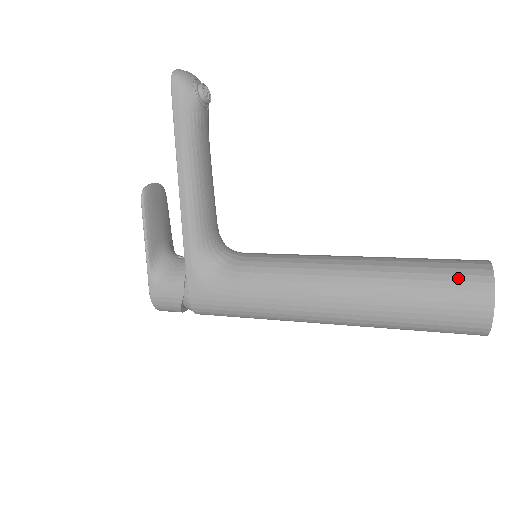
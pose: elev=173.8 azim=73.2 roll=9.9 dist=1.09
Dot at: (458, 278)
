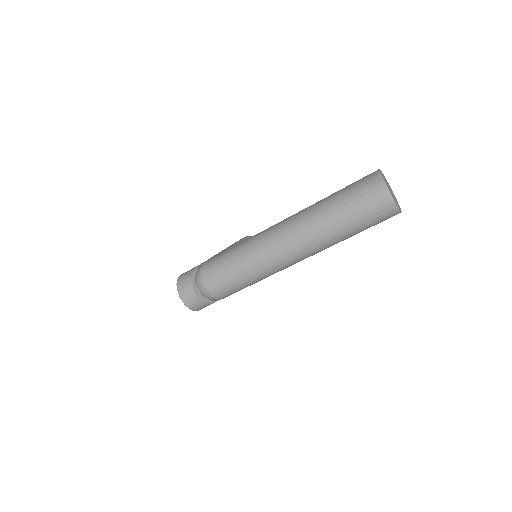
Dot at: occluded
